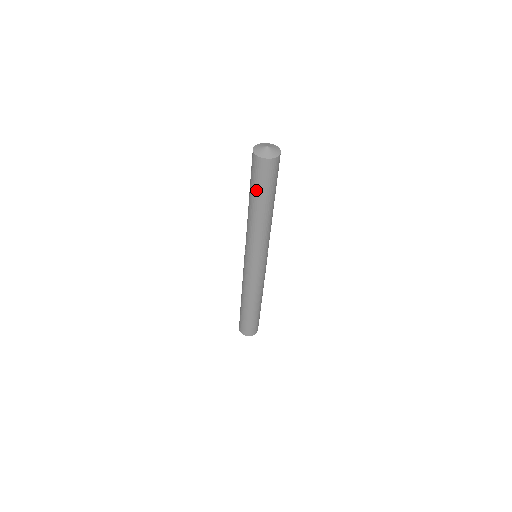
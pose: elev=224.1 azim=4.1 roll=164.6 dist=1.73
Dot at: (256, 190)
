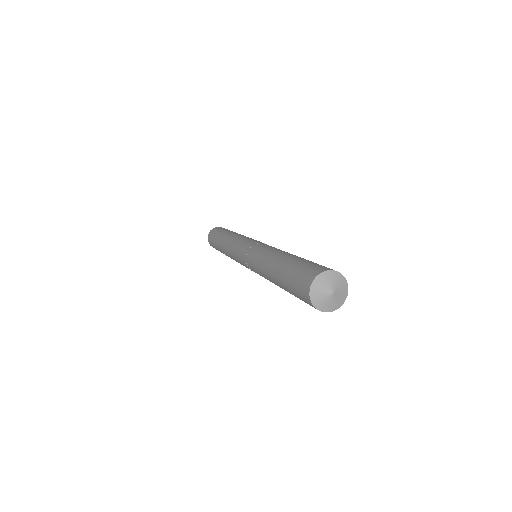
Dot at: occluded
